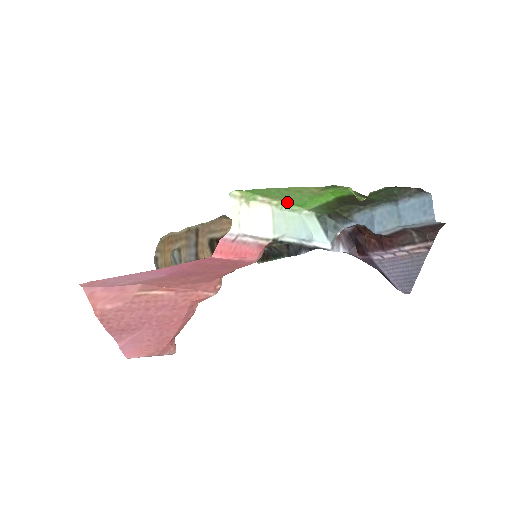
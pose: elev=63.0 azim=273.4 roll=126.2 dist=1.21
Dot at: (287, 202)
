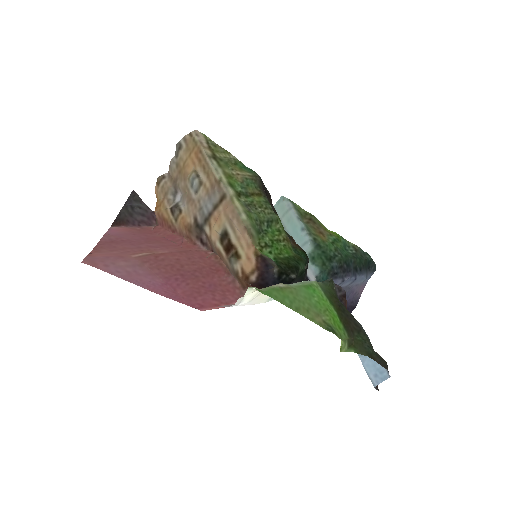
Dot at: (299, 287)
